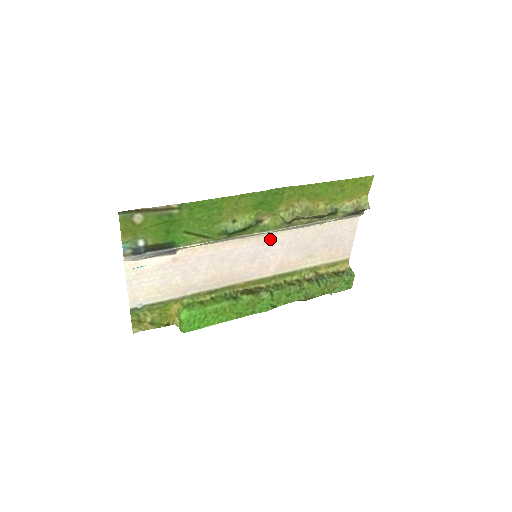
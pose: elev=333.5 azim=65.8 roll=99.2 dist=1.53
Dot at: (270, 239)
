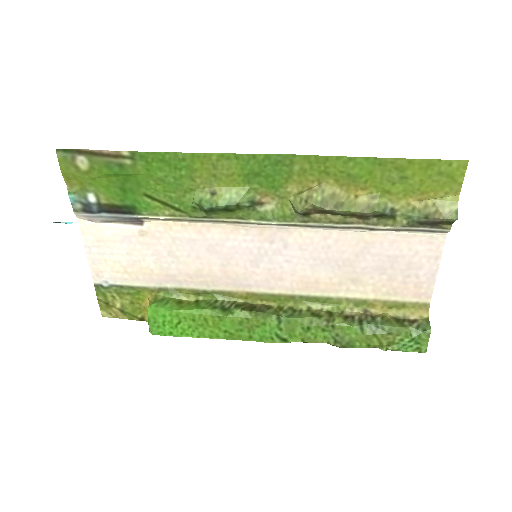
Dot at: (281, 236)
